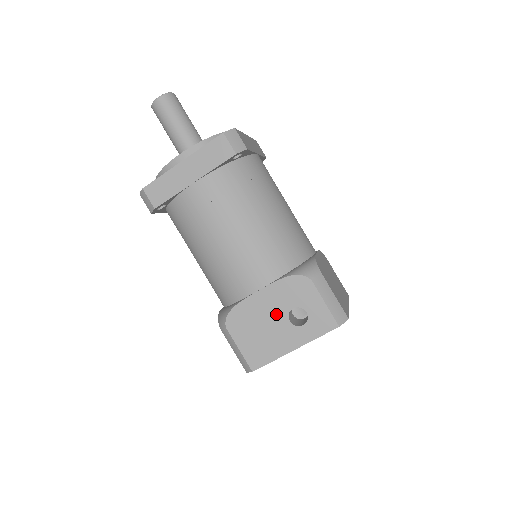
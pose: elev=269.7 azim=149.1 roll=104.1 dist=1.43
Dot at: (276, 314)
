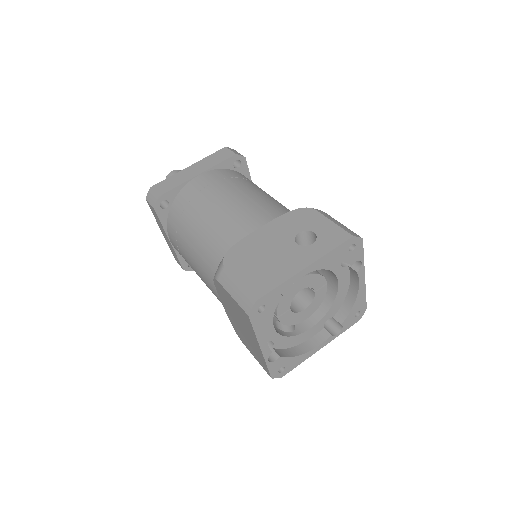
Dot at: (280, 241)
